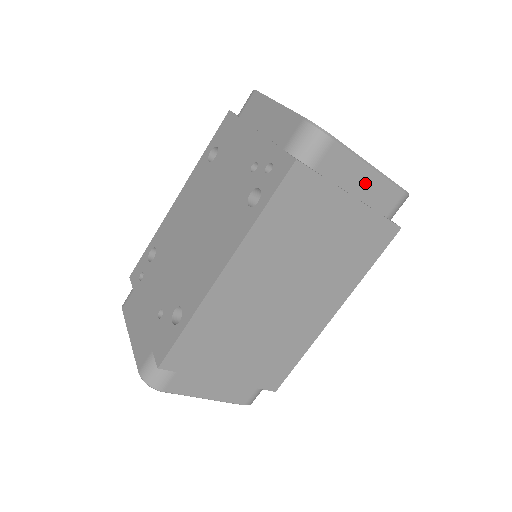
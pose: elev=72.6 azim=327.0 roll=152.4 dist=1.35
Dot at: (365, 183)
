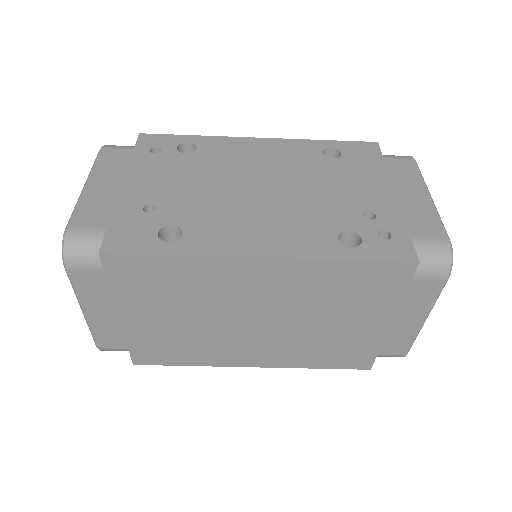
Dot at: (407, 323)
